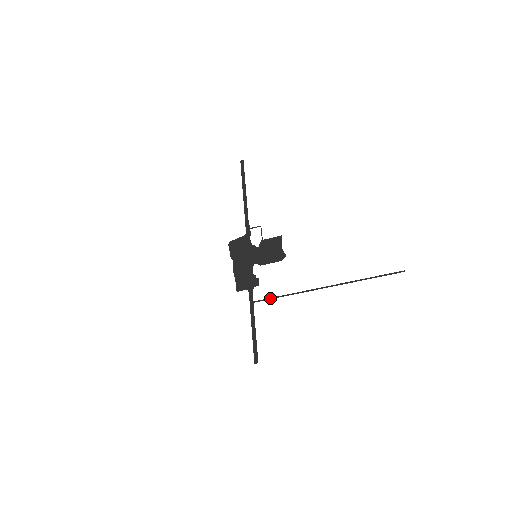
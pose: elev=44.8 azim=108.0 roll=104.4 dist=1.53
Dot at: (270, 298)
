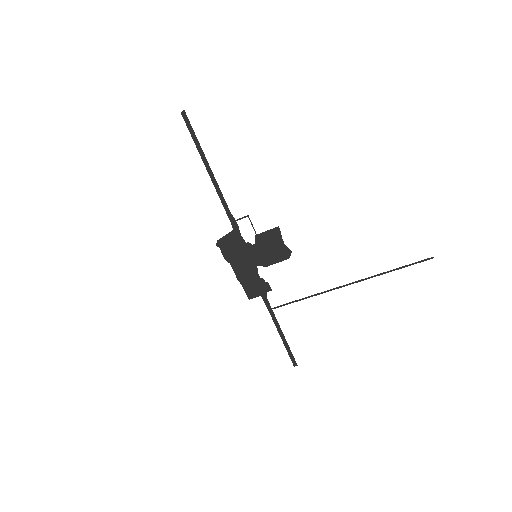
Dot at: (289, 303)
